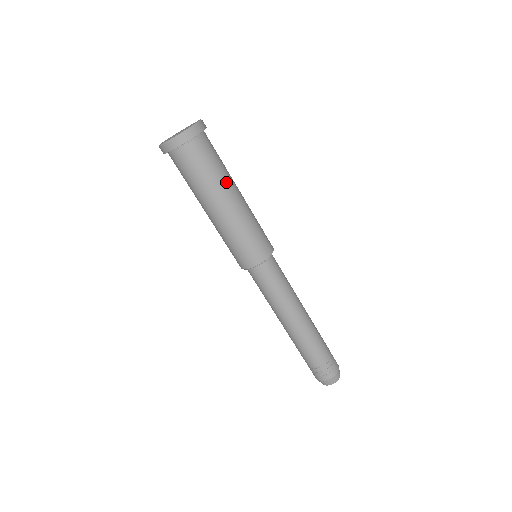
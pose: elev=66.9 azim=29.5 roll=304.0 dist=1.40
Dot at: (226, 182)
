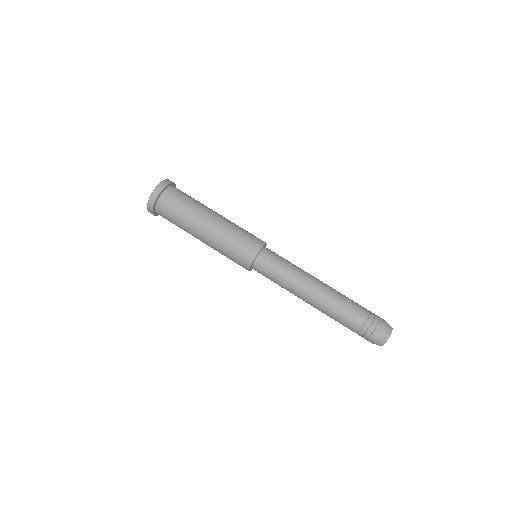
Dot at: occluded
